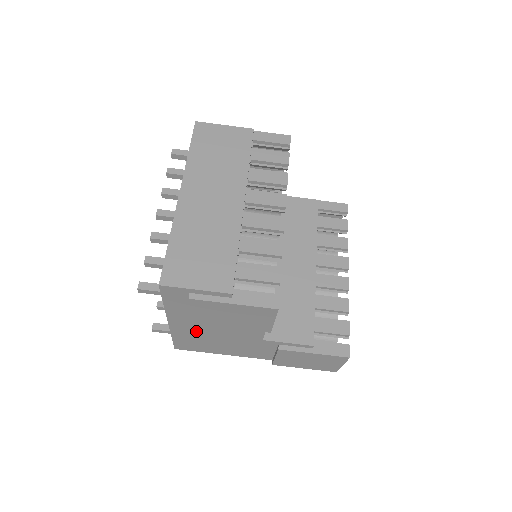
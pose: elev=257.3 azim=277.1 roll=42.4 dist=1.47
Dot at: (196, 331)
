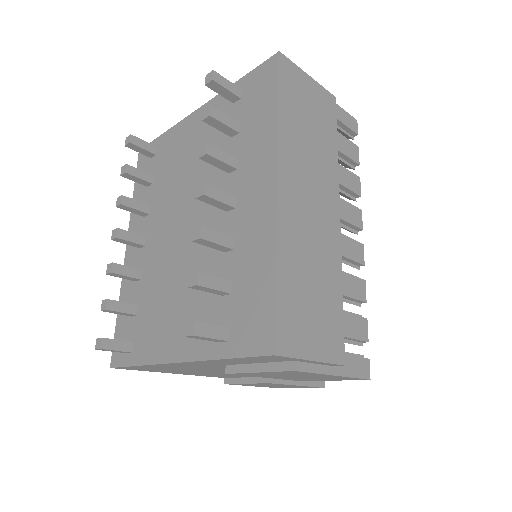
Dot at: (194, 367)
